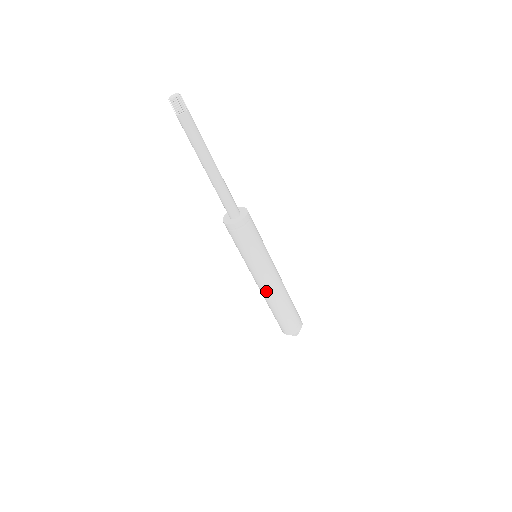
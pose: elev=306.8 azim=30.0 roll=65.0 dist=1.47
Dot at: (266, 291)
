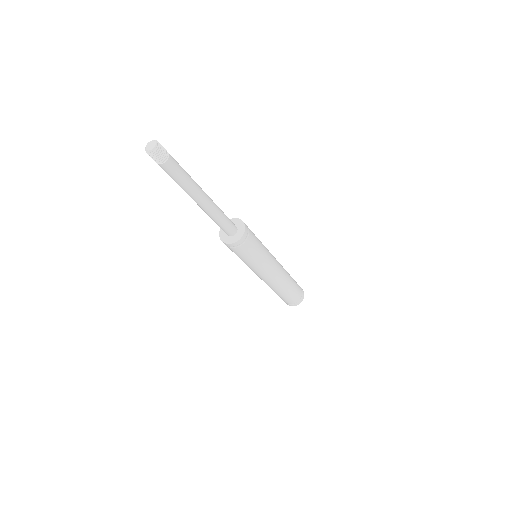
Dot at: (261, 279)
